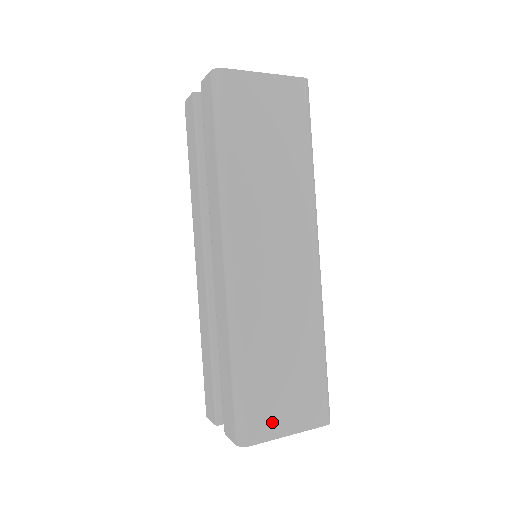
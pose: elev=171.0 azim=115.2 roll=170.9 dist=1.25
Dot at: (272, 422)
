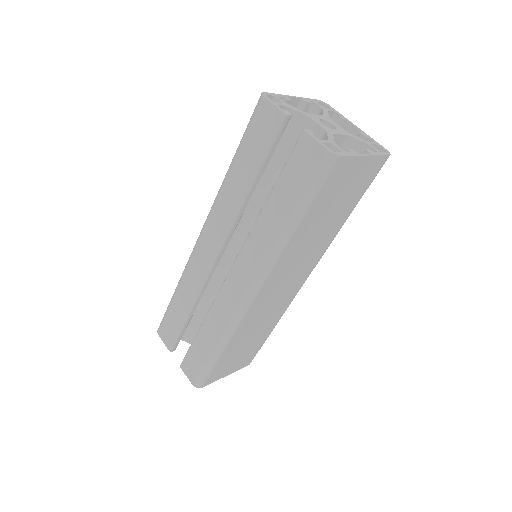
Dot at: (221, 373)
